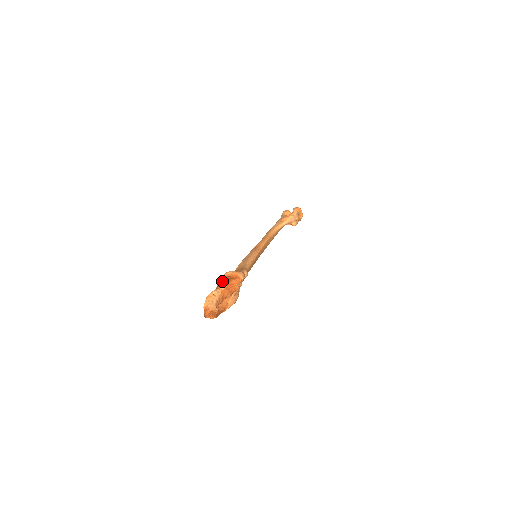
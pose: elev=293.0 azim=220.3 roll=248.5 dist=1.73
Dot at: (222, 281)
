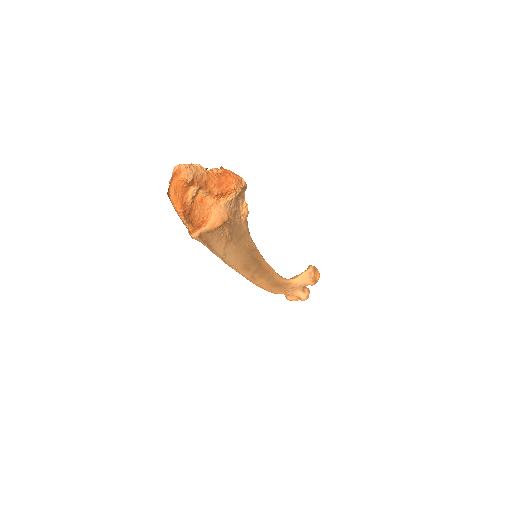
Dot at: (212, 170)
